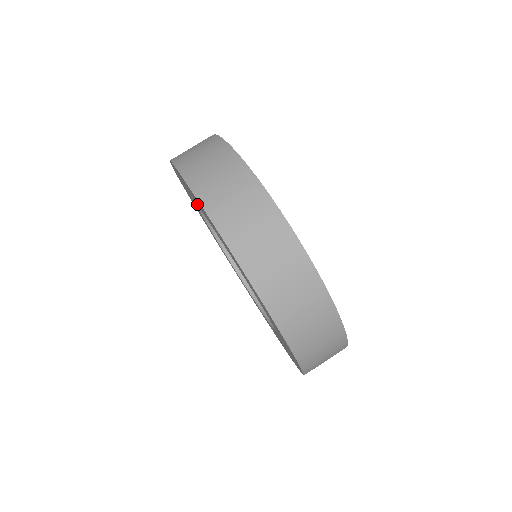
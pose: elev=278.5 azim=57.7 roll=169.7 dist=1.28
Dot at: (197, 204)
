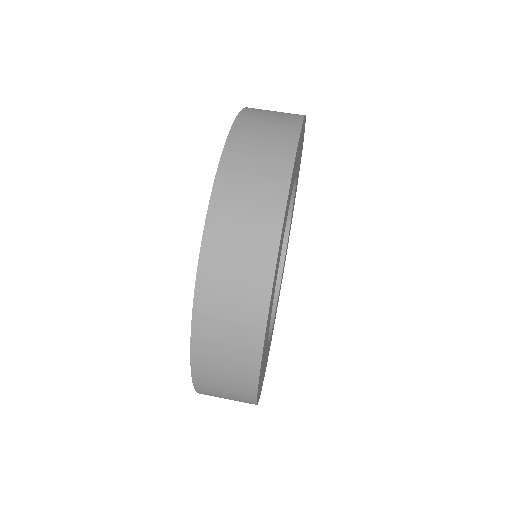
Dot at: occluded
